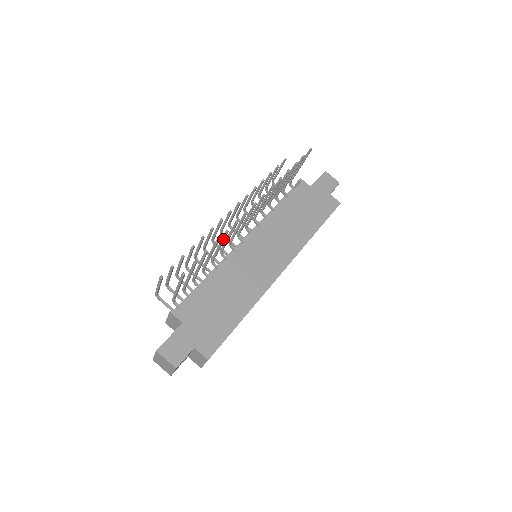
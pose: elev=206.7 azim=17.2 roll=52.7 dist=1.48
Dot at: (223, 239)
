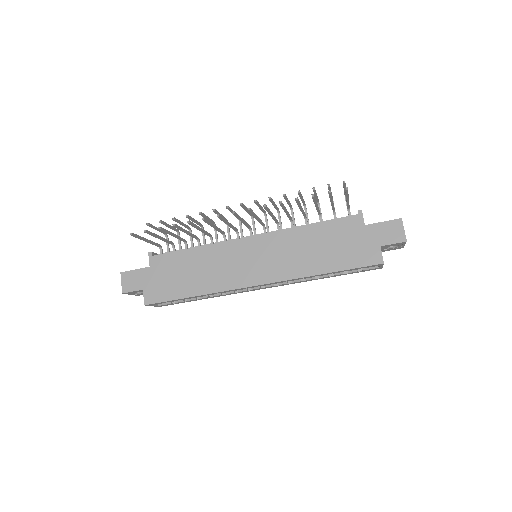
Dot at: (192, 225)
